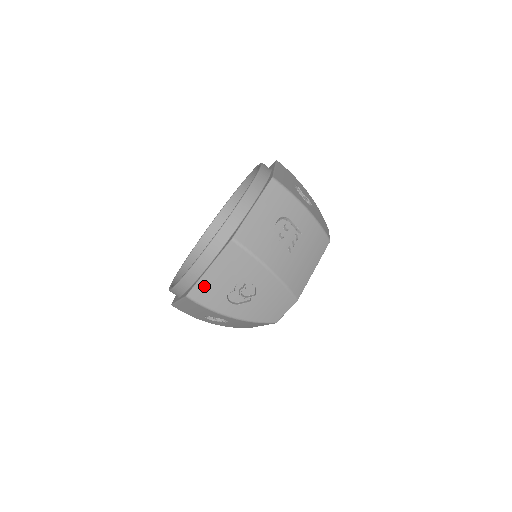
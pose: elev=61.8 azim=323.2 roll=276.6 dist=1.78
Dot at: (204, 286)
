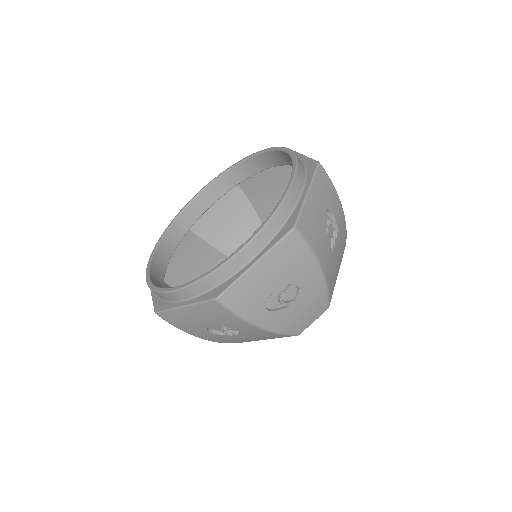
Dot at: (243, 286)
